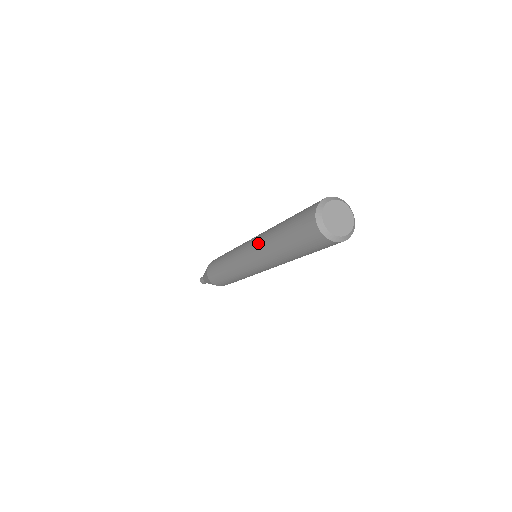
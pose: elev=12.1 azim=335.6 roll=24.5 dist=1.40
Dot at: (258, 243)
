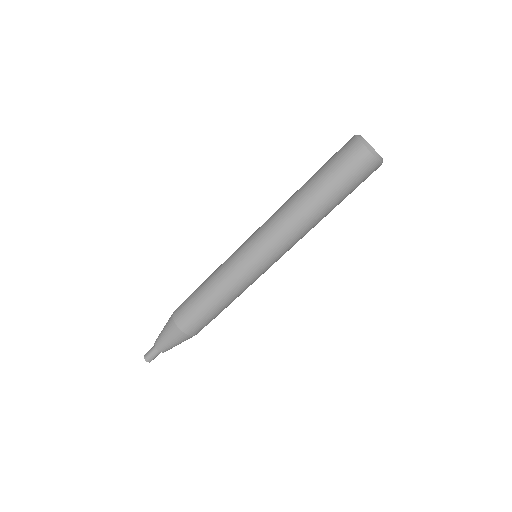
Dot at: (274, 213)
